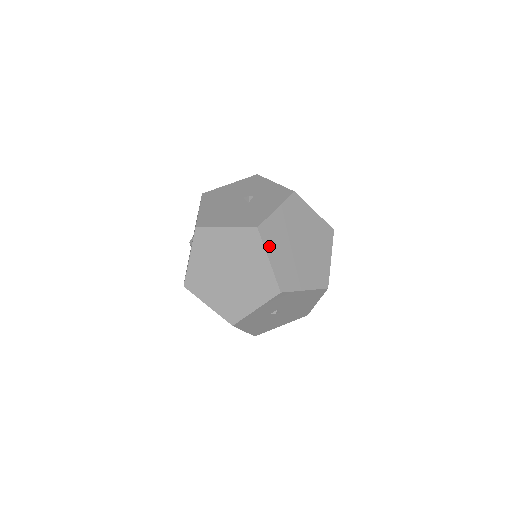
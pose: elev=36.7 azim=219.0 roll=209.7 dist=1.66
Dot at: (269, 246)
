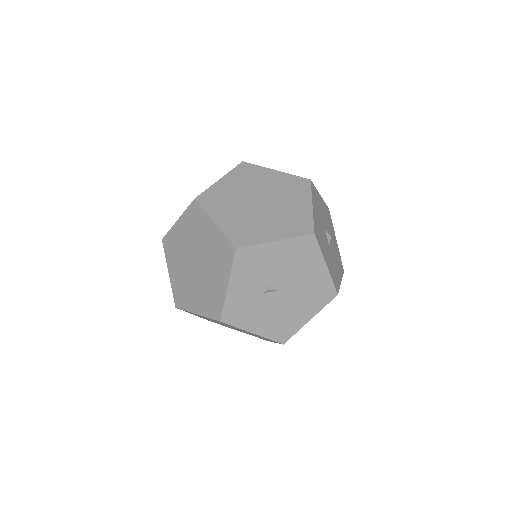
Dot at: (213, 211)
